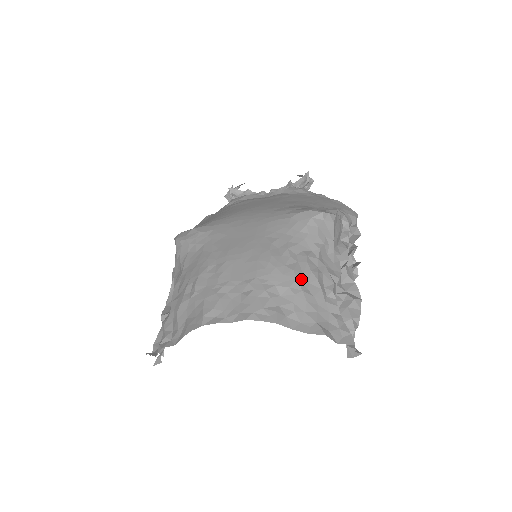
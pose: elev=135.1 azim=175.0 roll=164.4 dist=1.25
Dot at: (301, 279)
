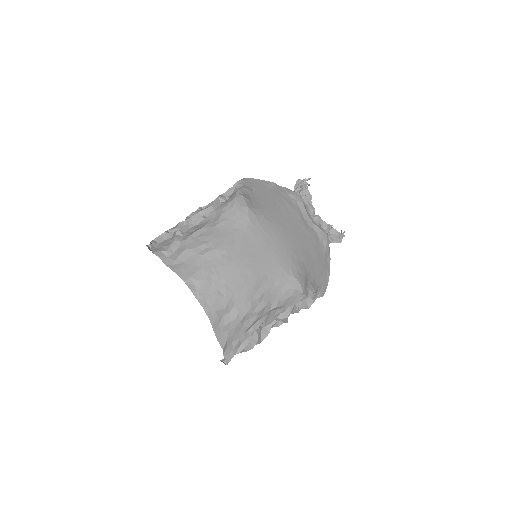
Dot at: (248, 315)
